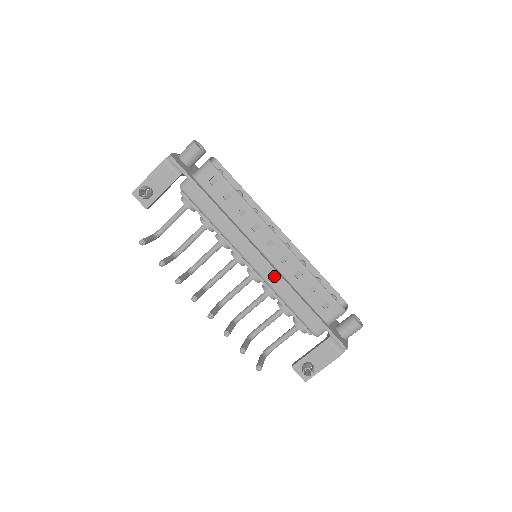
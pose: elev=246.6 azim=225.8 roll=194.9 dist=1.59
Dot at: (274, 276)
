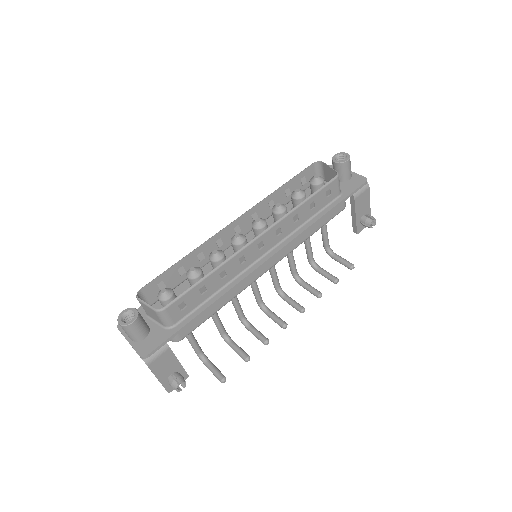
Dot at: (289, 244)
